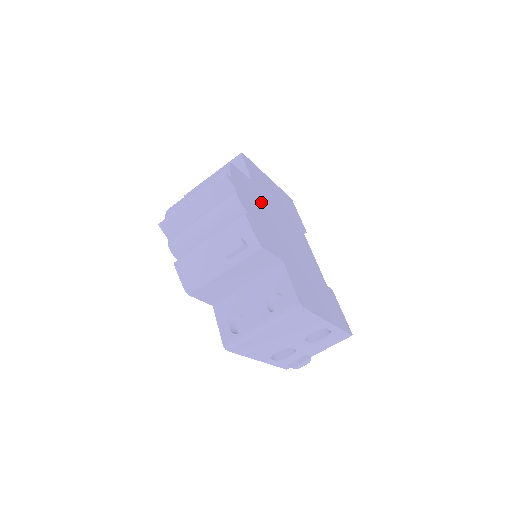
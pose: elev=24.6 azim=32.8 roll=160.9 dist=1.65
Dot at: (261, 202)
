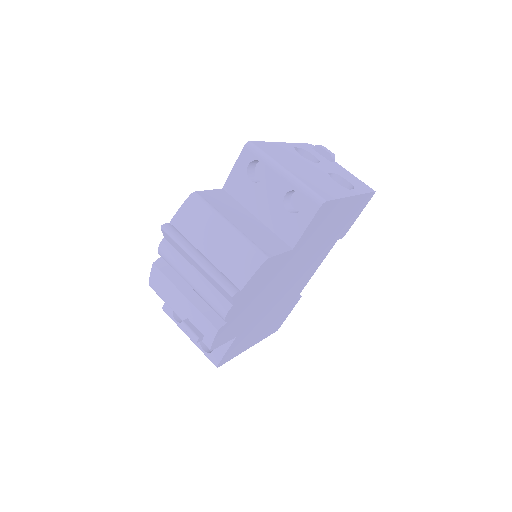
Dot at: (277, 275)
